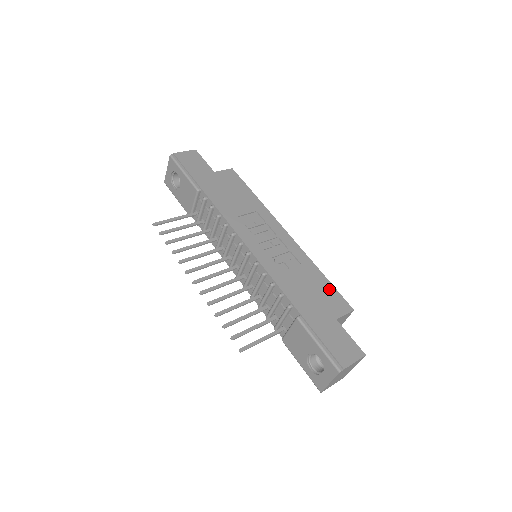
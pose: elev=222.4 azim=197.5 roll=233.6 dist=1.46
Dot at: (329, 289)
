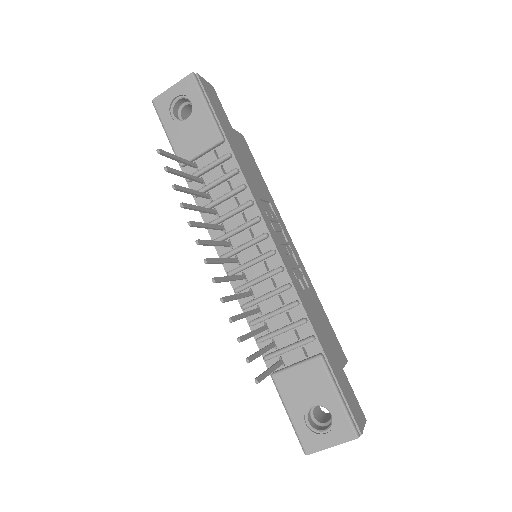
Dot at: (331, 329)
